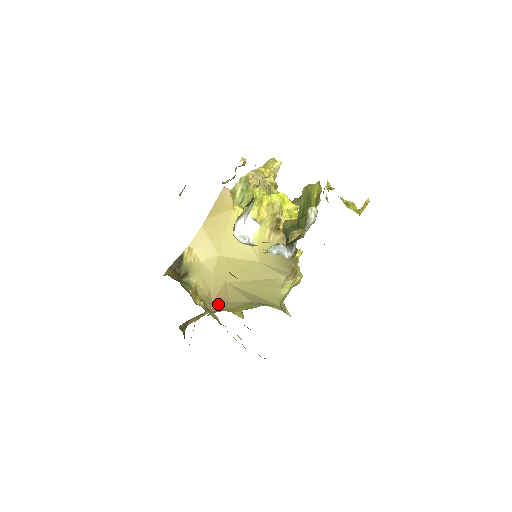
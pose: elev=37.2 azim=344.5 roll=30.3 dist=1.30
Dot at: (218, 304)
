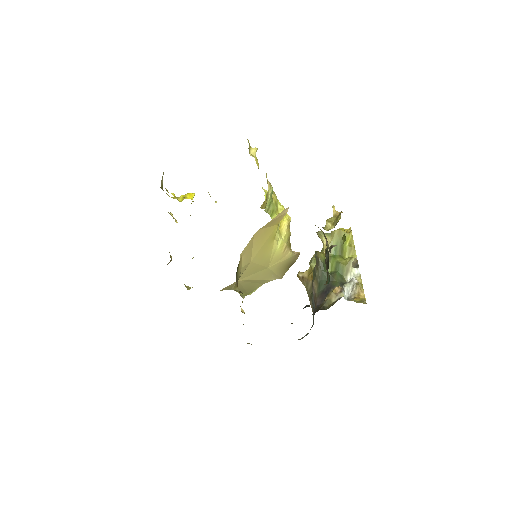
Dot at: occluded
